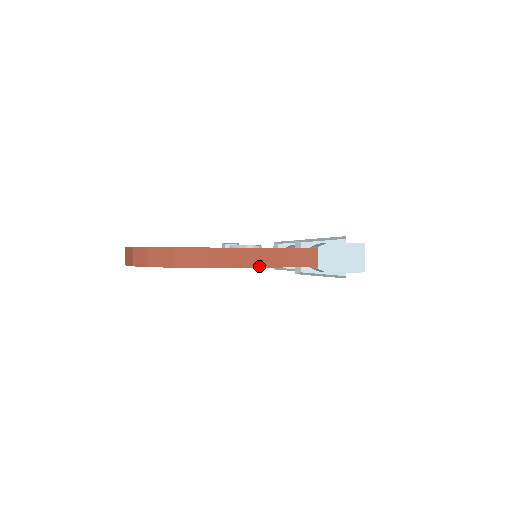
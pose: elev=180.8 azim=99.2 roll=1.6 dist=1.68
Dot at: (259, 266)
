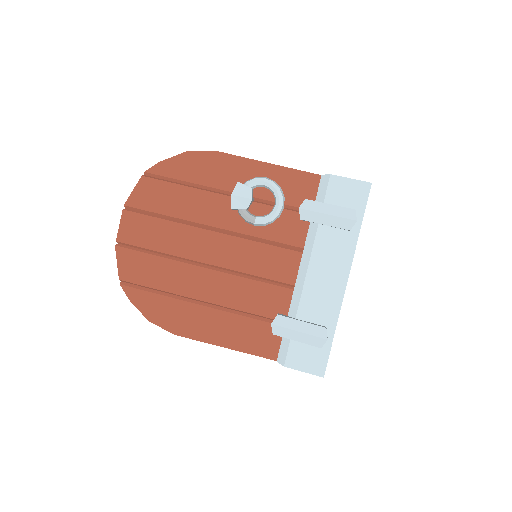
Dot at: occluded
